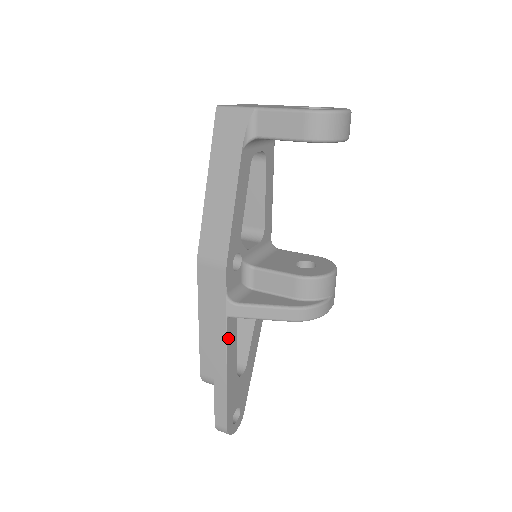
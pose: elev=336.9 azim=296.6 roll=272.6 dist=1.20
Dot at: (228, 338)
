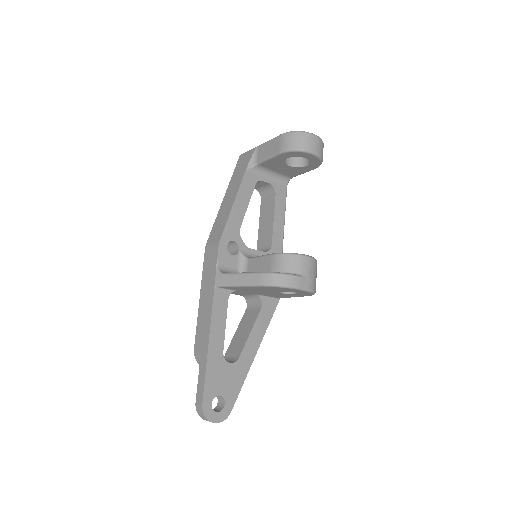
Dot at: (215, 307)
